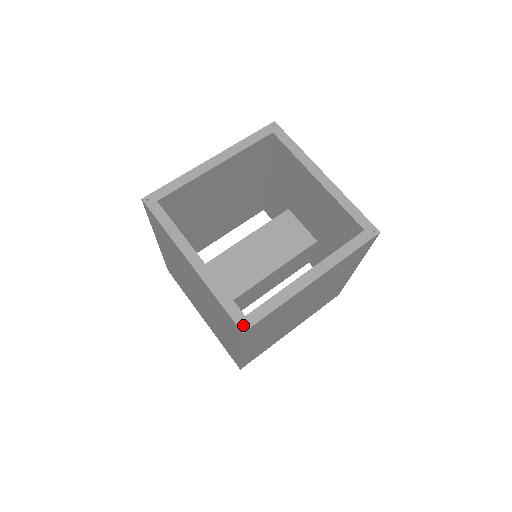
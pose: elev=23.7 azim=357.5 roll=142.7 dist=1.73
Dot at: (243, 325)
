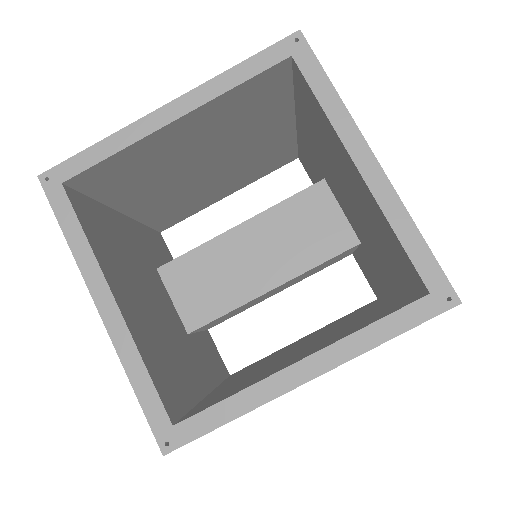
Dot at: (167, 440)
